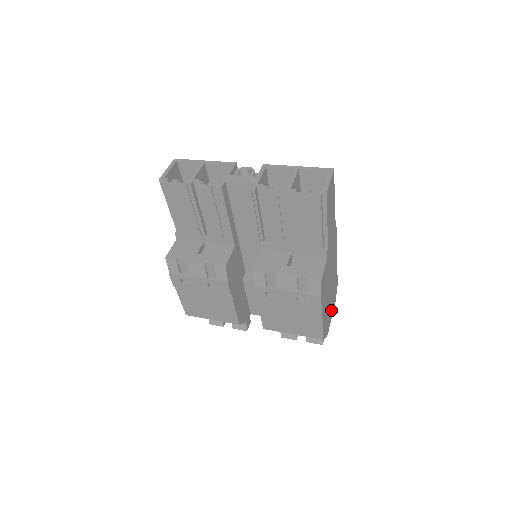
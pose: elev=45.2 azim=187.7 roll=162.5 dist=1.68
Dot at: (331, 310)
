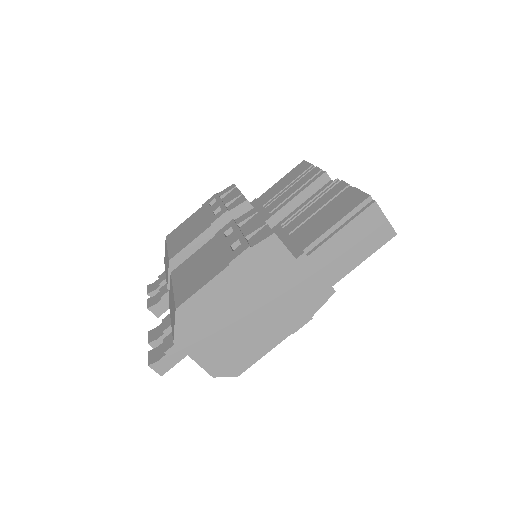
Dot at: (208, 349)
